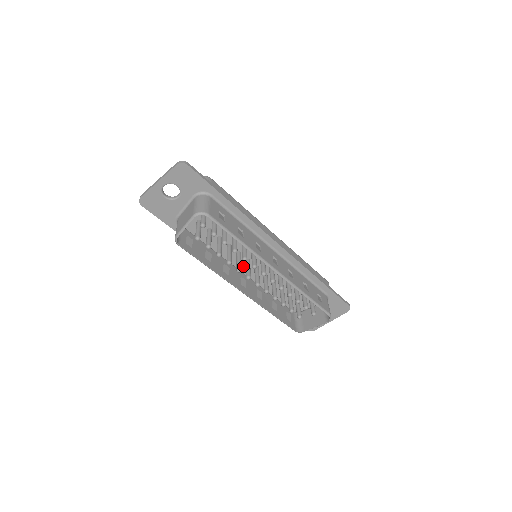
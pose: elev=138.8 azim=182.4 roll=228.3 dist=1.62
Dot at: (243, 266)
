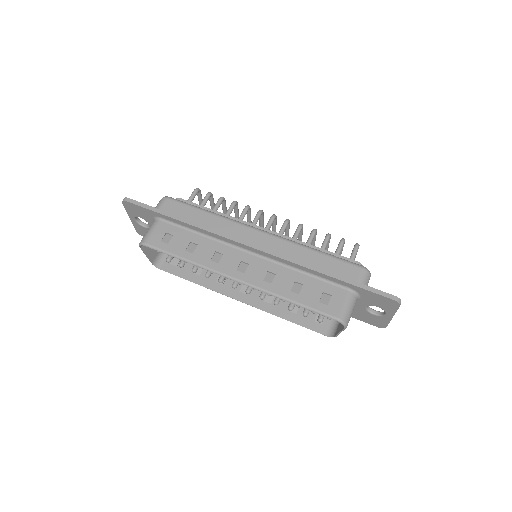
Dot at: occluded
